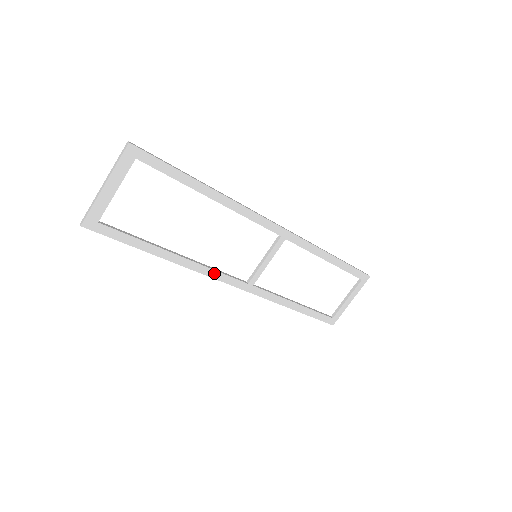
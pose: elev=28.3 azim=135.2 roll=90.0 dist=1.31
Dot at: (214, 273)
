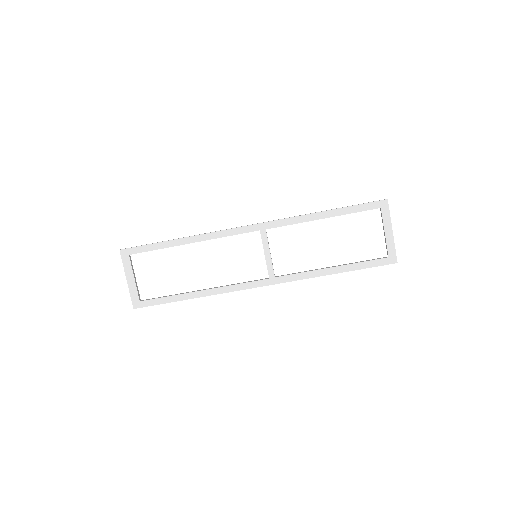
Dot at: (235, 287)
